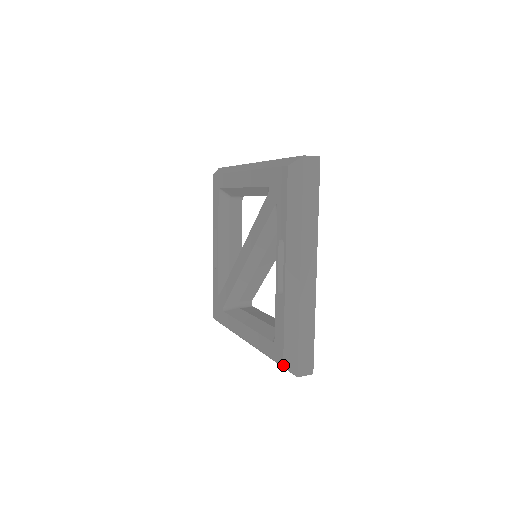
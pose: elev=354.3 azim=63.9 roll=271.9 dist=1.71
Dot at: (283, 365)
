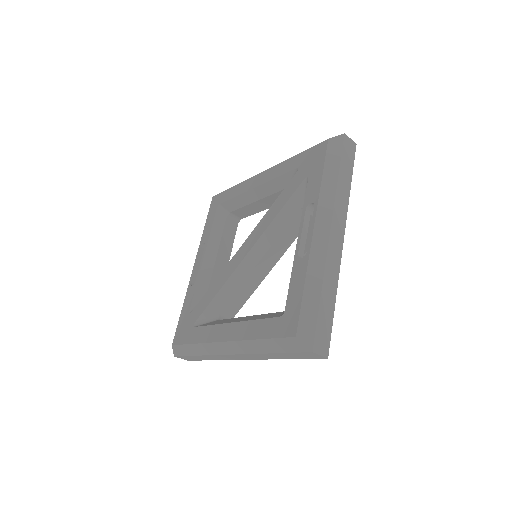
Dot at: (296, 335)
